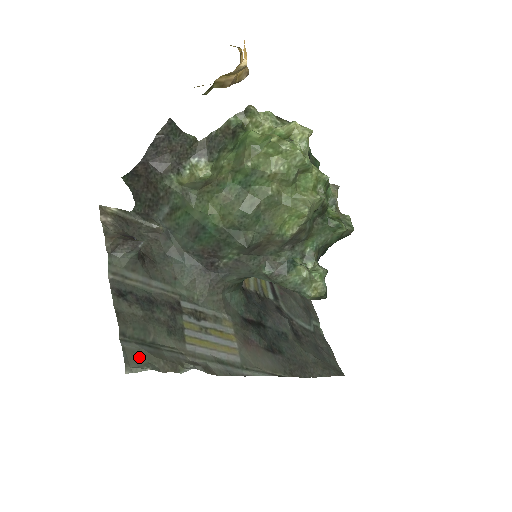
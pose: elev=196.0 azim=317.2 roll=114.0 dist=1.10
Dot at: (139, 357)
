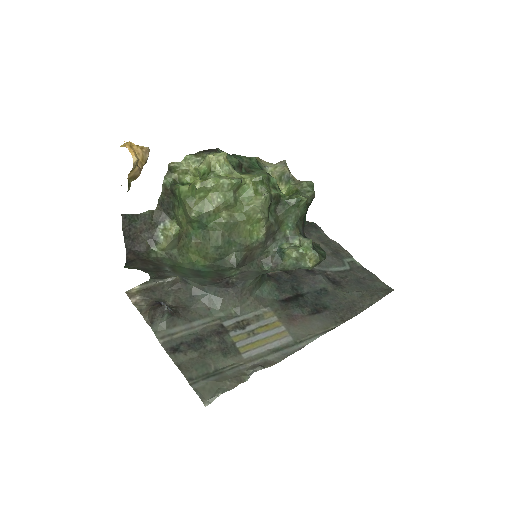
Dot at: (209, 389)
